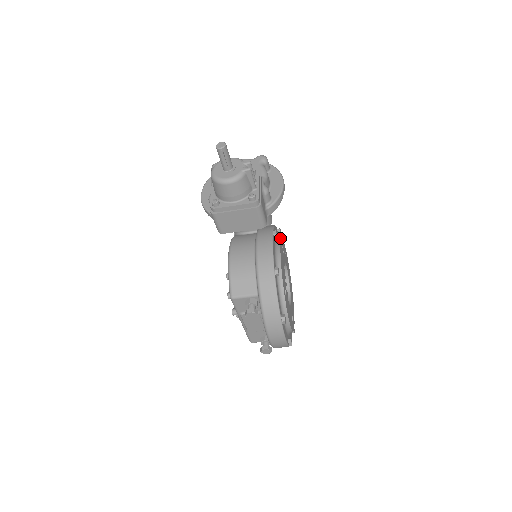
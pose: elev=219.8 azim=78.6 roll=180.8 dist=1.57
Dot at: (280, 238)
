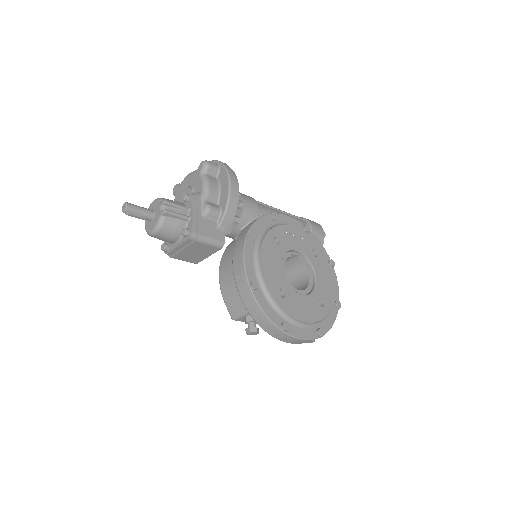
Dot at: (269, 230)
